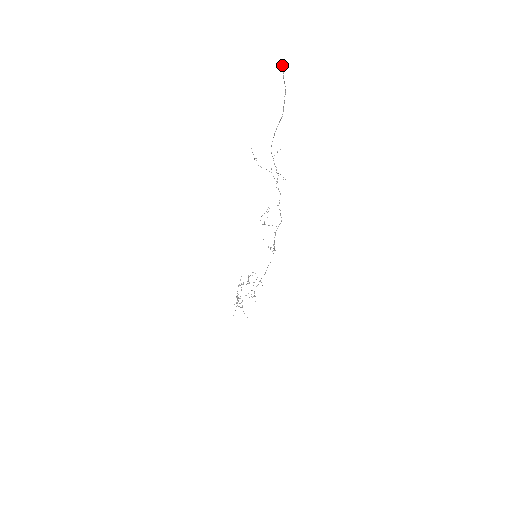
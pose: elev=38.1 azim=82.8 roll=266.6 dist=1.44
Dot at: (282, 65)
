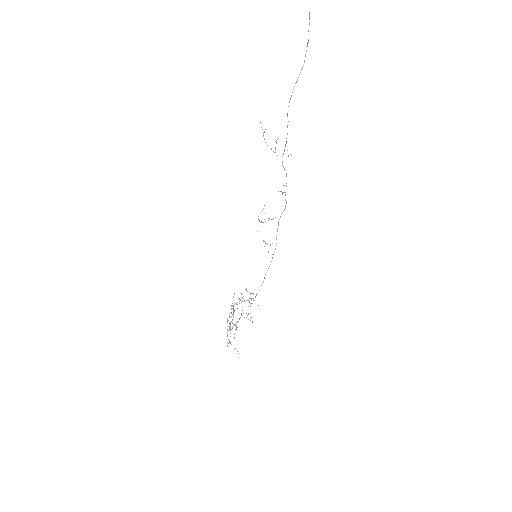
Dot at: (309, 12)
